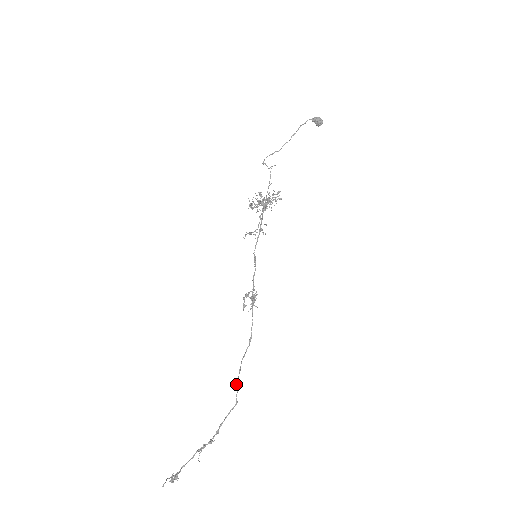
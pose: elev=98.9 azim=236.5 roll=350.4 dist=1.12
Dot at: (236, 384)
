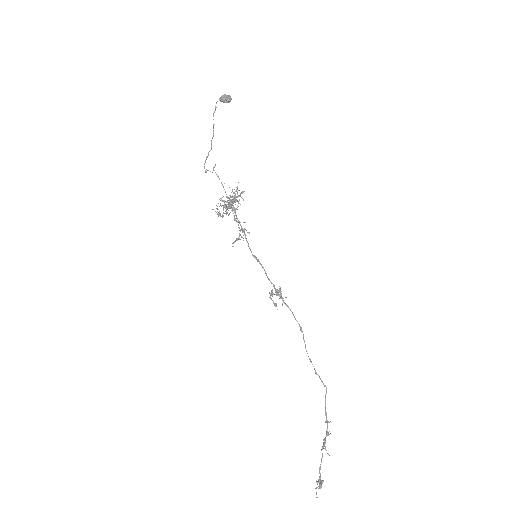
Dot at: (315, 373)
